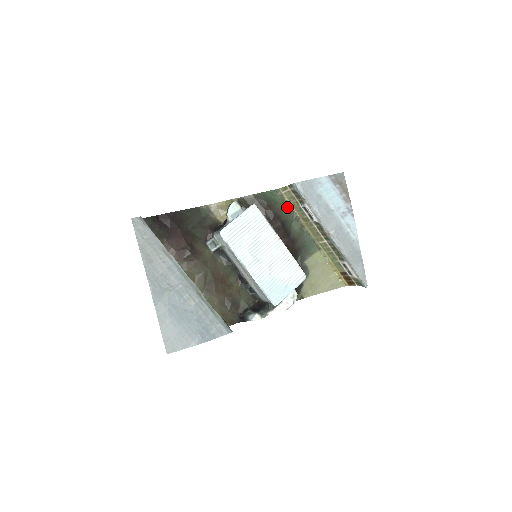
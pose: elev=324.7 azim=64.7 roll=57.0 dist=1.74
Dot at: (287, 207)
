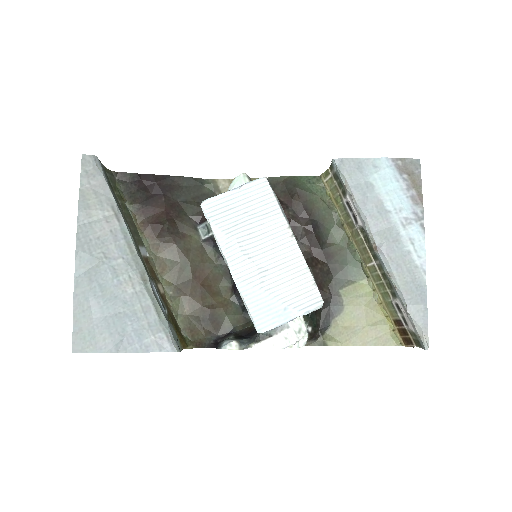
Dot at: (328, 204)
